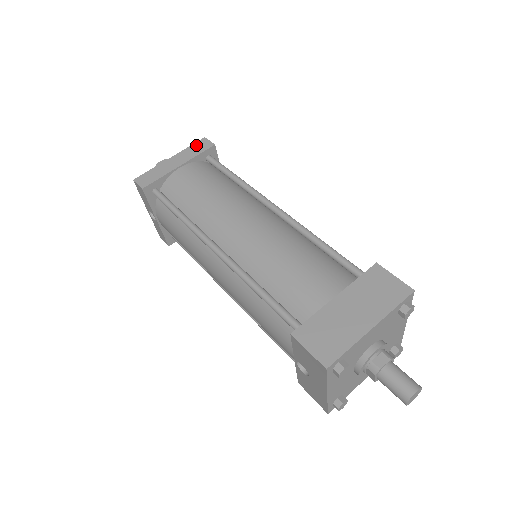
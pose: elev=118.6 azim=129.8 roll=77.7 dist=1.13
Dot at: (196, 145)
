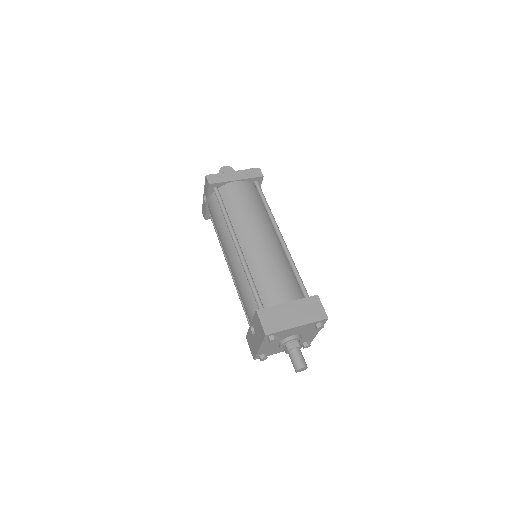
Dot at: (252, 170)
